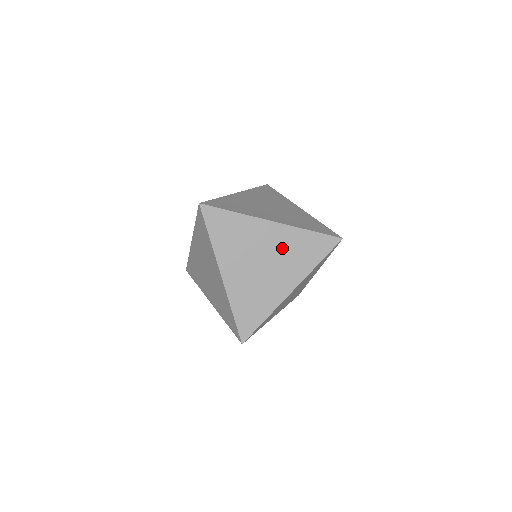
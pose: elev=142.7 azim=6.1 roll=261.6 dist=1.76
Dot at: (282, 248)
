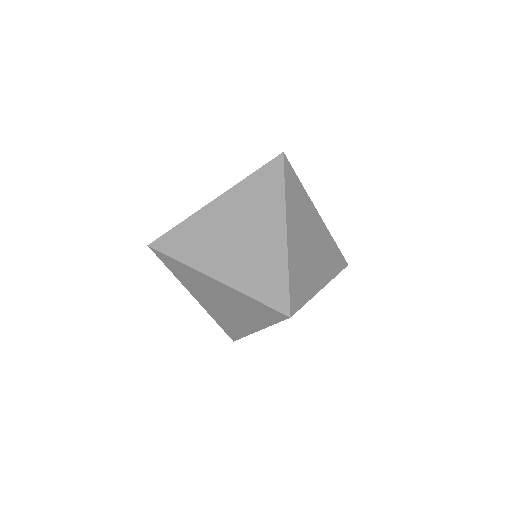
Dot at: (321, 241)
